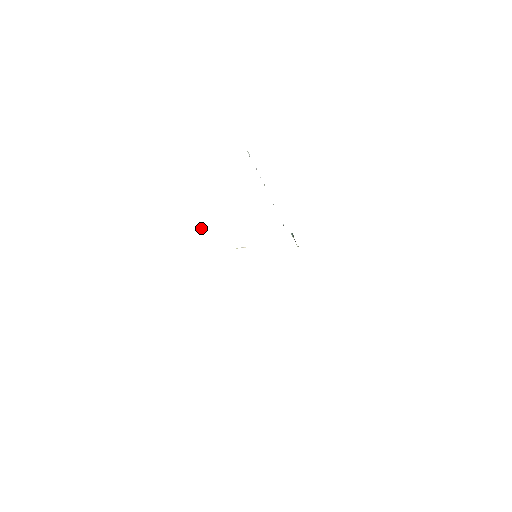
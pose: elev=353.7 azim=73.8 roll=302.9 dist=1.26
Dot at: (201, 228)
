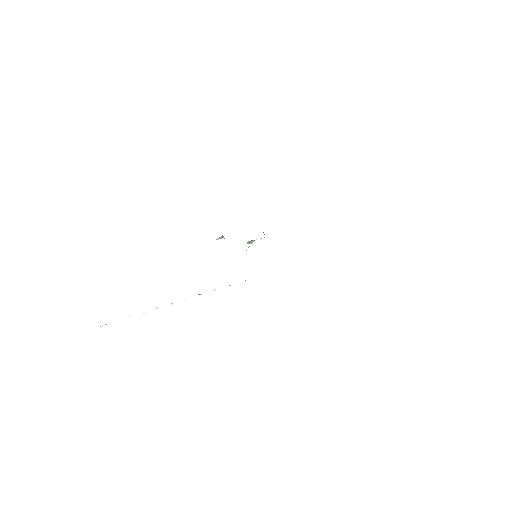
Dot at: occluded
